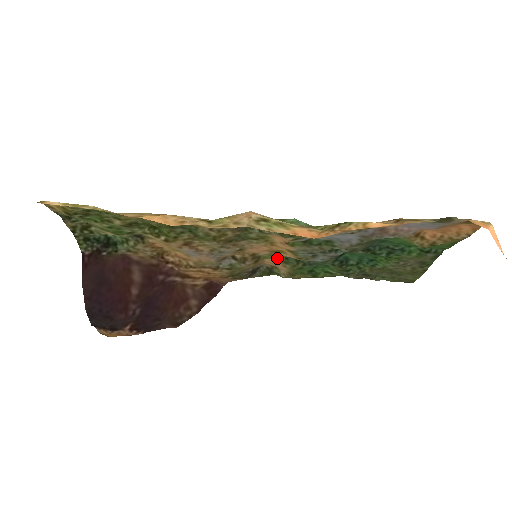
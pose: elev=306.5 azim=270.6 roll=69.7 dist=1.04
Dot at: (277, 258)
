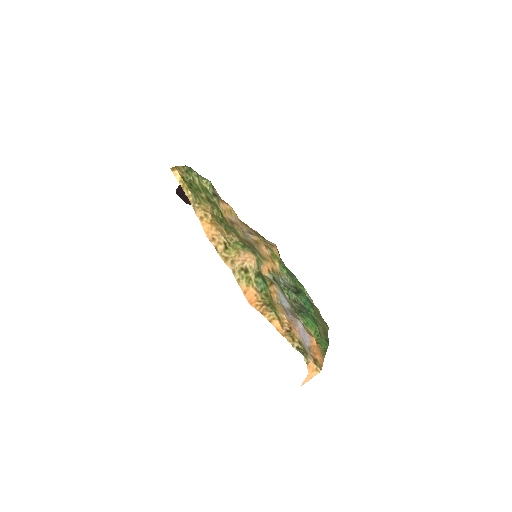
Dot at: occluded
